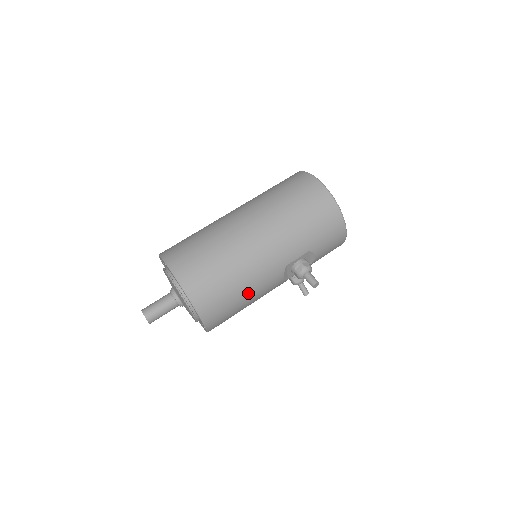
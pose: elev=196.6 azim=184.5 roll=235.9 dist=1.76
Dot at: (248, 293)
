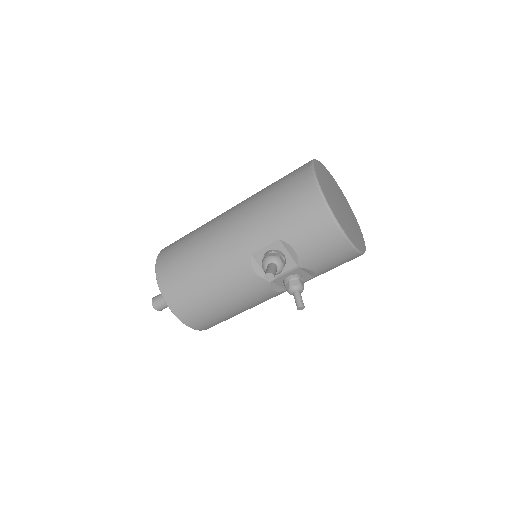
Dot at: (210, 281)
